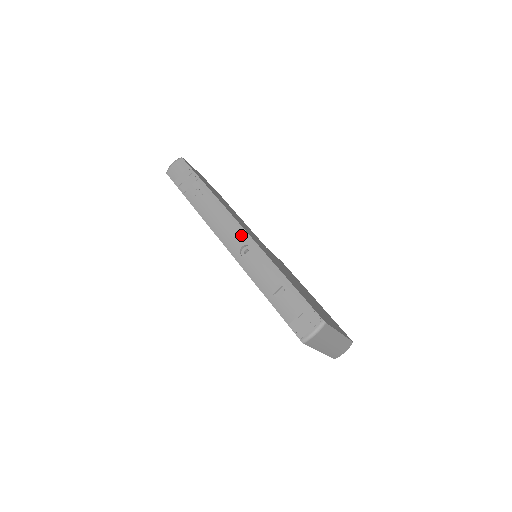
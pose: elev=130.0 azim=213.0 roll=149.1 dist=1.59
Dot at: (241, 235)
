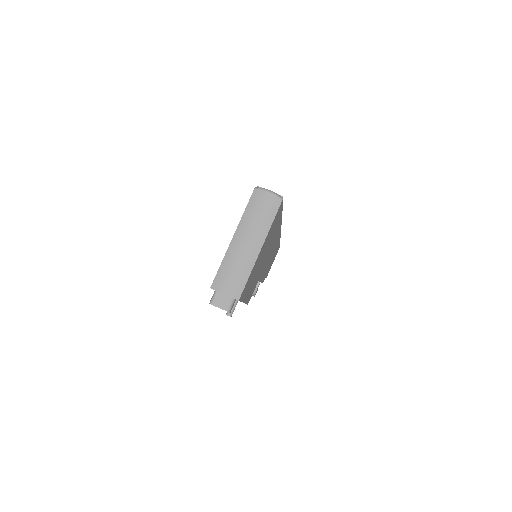
Dot at: occluded
